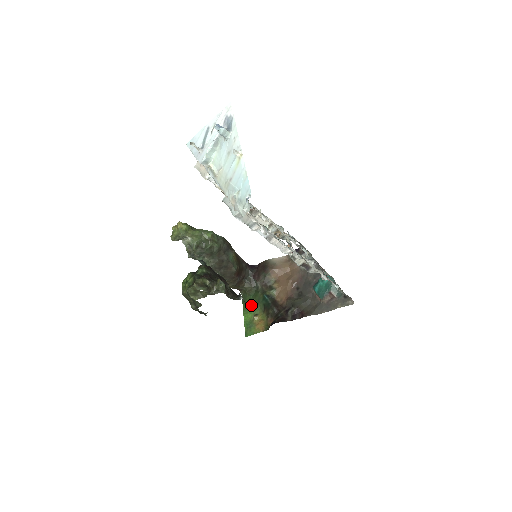
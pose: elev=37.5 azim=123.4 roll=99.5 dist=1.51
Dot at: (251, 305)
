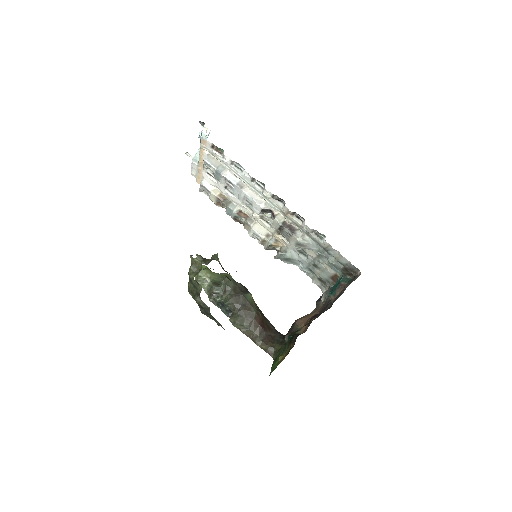
Dot at: (279, 356)
